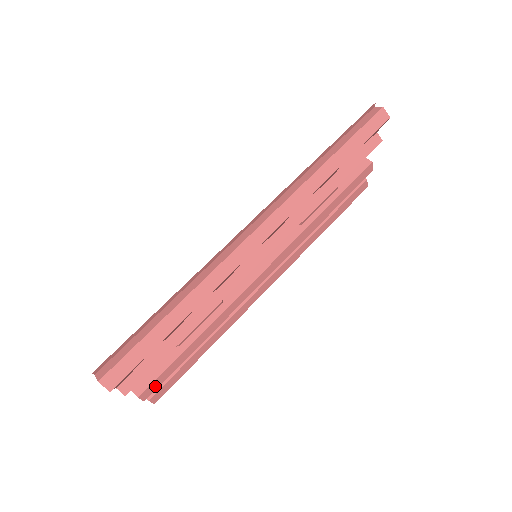
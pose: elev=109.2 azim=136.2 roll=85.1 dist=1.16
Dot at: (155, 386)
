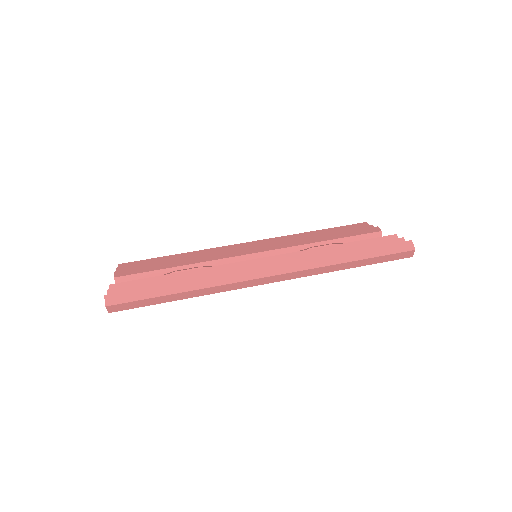
Dot at: occluded
